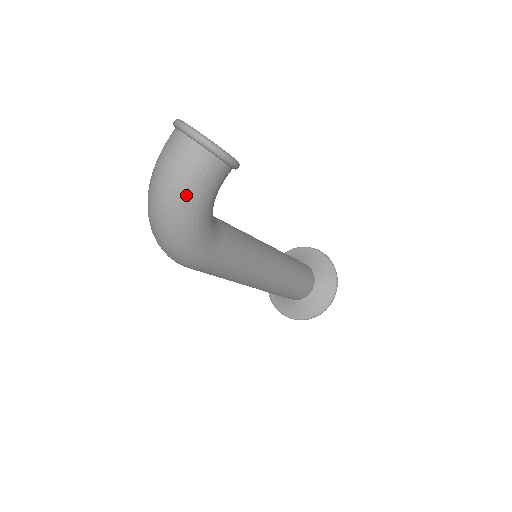
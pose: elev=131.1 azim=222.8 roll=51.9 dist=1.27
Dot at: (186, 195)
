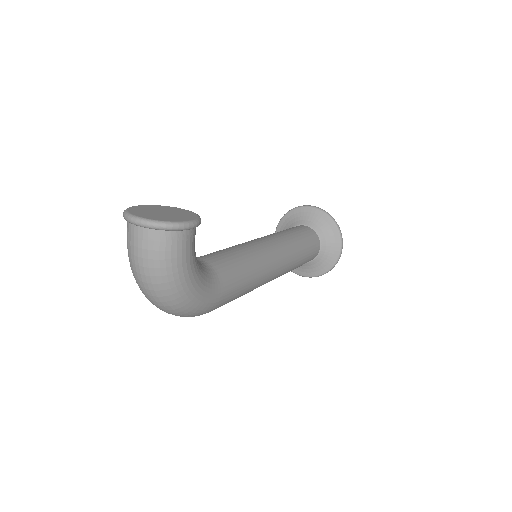
Dot at: (170, 275)
